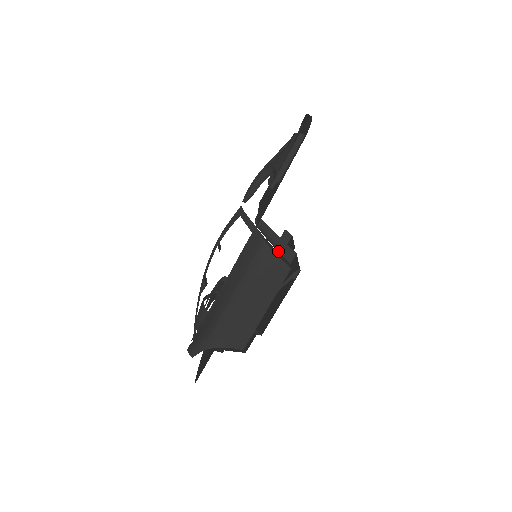
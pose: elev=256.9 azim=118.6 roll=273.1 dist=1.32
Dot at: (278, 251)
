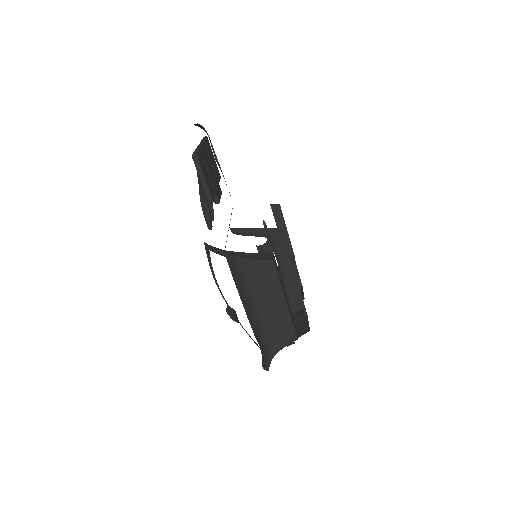
Dot at: (268, 238)
